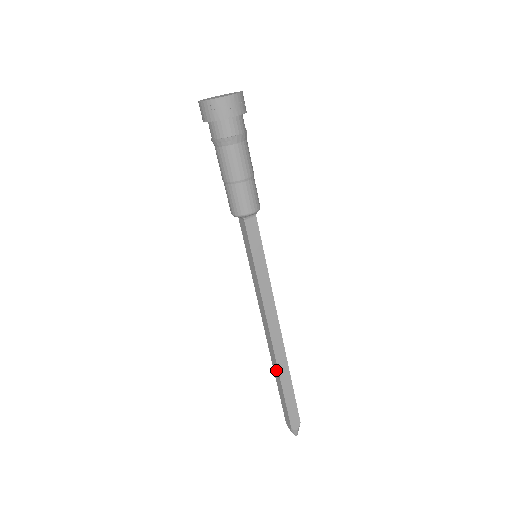
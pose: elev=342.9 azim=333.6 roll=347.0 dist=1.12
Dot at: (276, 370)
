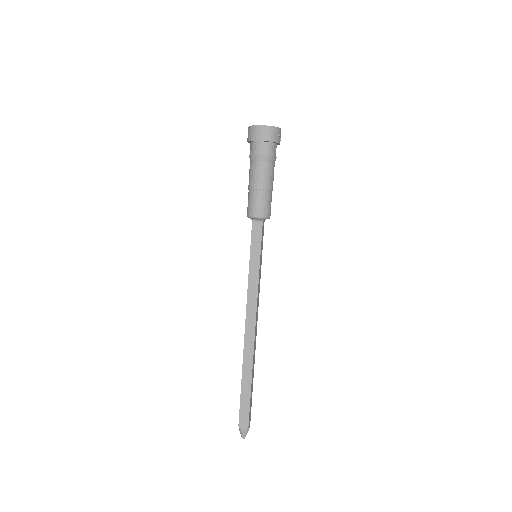
Dot at: (249, 365)
